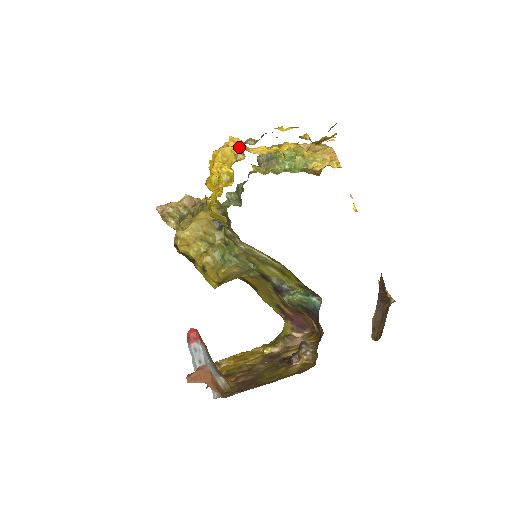
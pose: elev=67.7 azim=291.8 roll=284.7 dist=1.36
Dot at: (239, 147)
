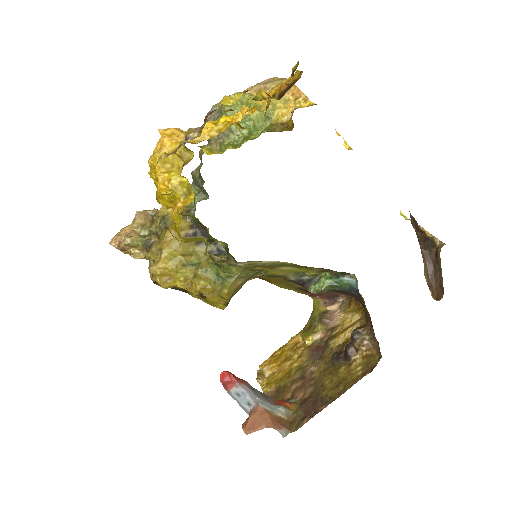
Dot at: (178, 140)
